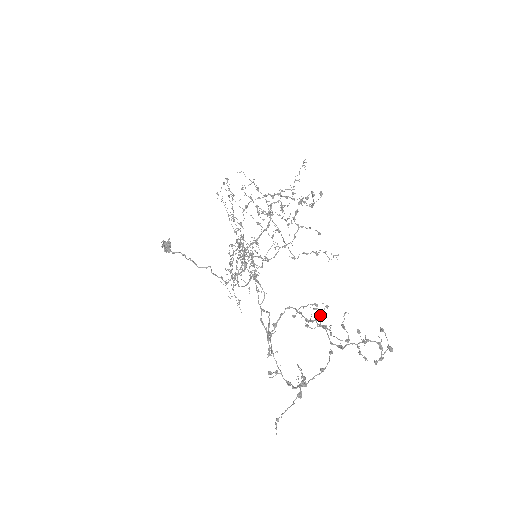
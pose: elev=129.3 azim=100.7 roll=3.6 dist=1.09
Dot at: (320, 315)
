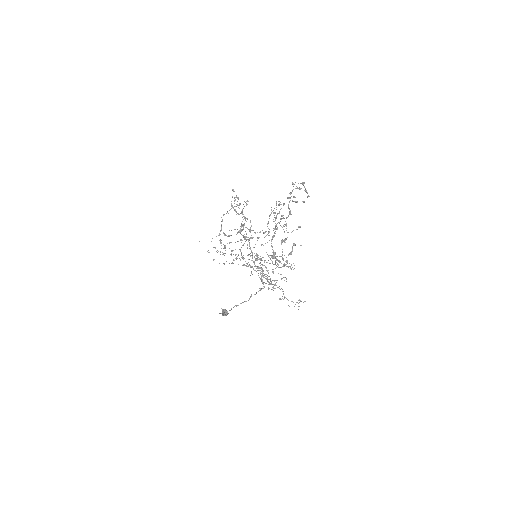
Dot at: occluded
